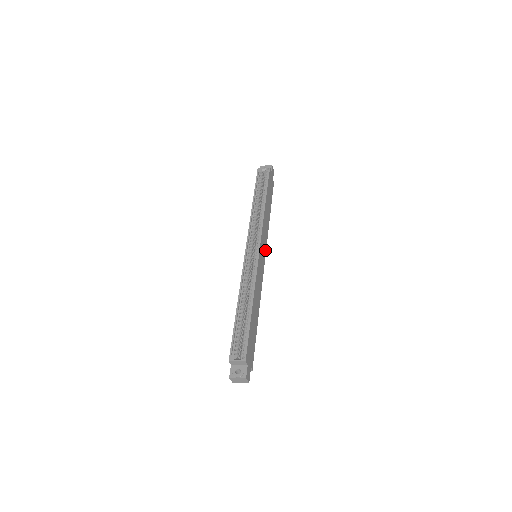
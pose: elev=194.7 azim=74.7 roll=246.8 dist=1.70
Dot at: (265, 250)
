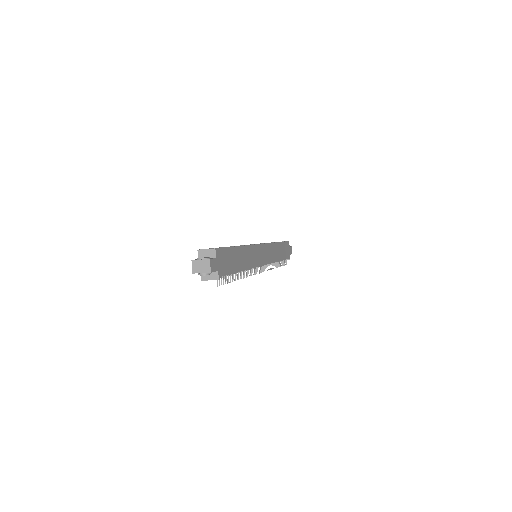
Dot at: (266, 262)
